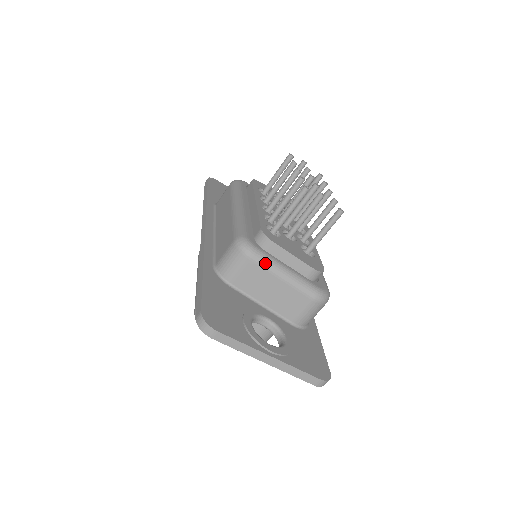
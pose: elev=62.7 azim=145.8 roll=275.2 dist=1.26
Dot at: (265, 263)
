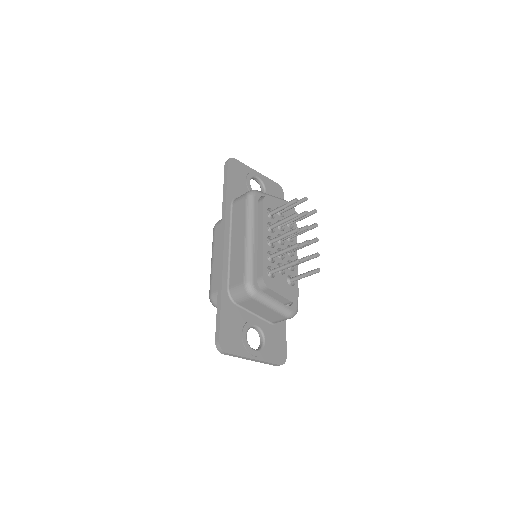
Dot at: (261, 301)
